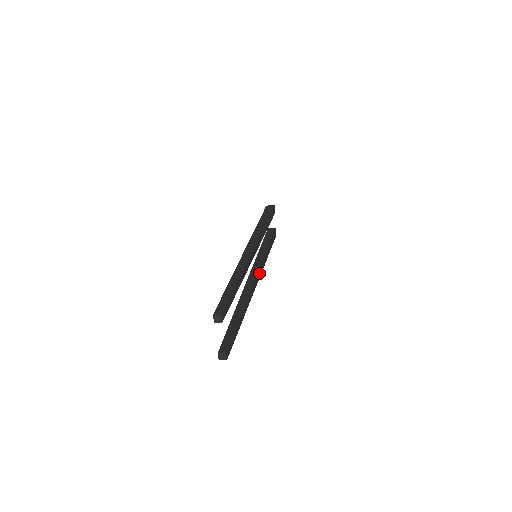
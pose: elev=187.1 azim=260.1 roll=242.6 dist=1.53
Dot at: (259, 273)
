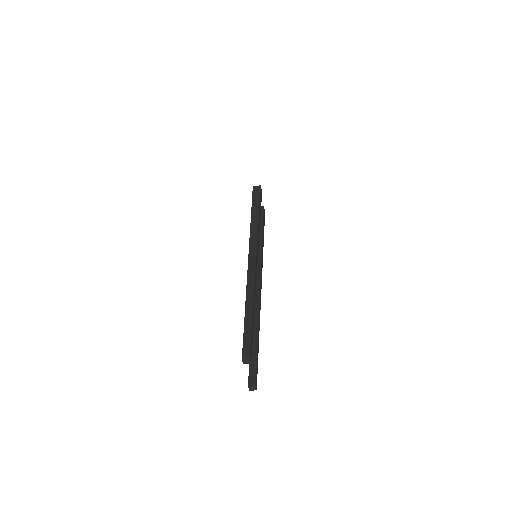
Dot at: (261, 273)
